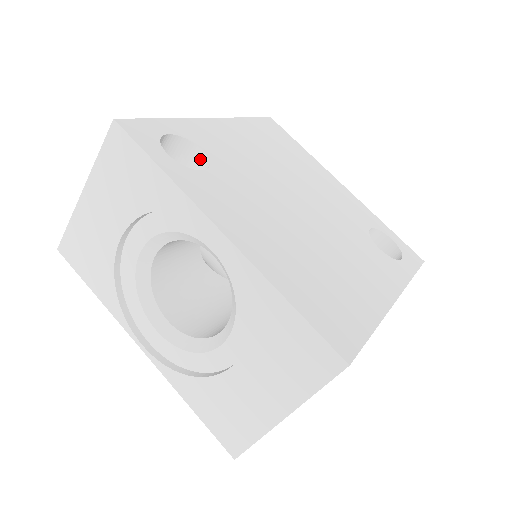
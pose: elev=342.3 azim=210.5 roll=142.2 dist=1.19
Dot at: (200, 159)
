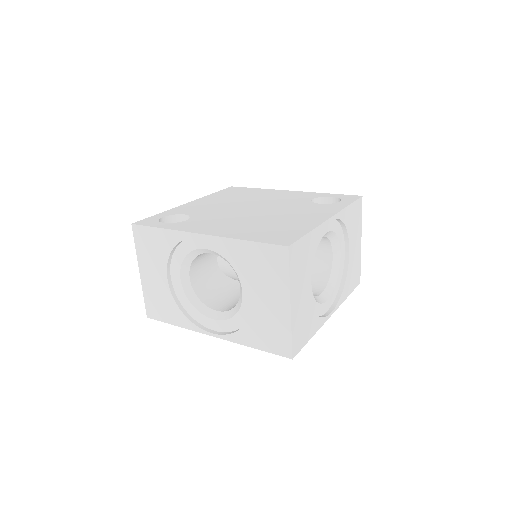
Dot at: occluded
